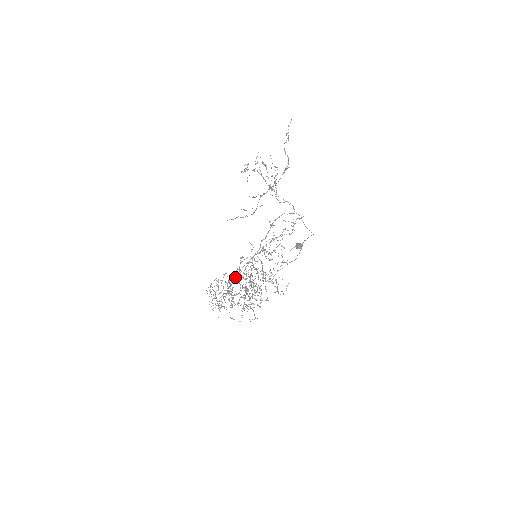
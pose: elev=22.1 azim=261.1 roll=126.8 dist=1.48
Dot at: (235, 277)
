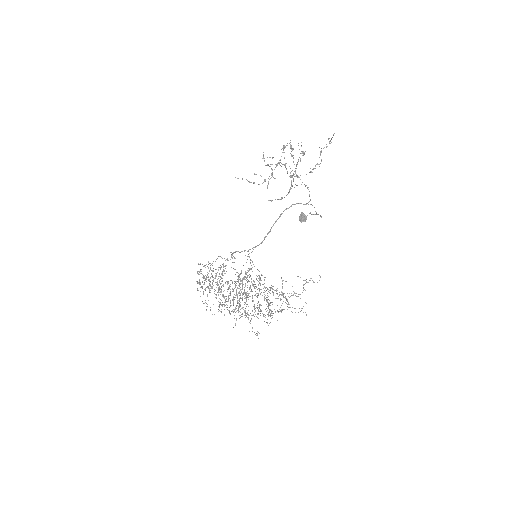
Dot at: occluded
